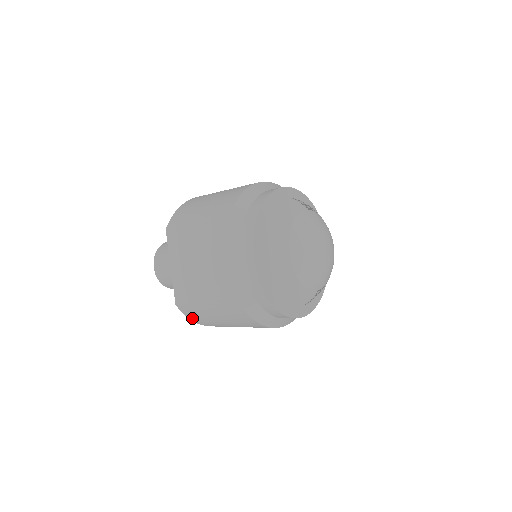
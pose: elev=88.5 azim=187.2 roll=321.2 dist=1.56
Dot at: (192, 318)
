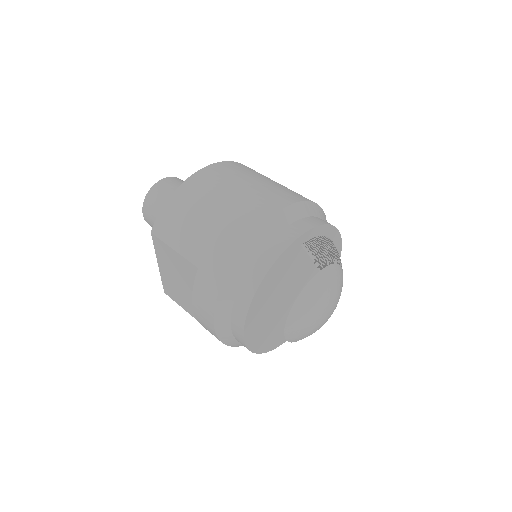
Dot at: occluded
